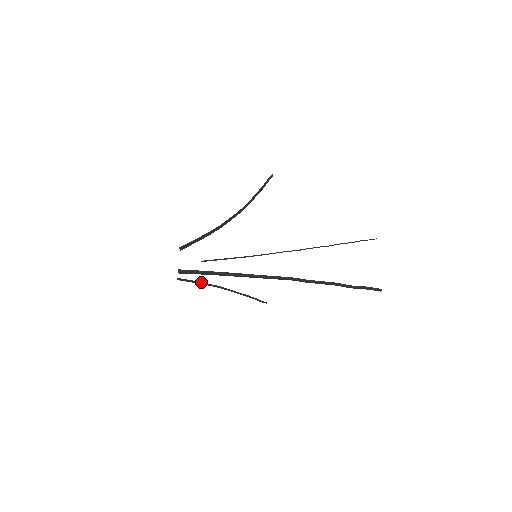
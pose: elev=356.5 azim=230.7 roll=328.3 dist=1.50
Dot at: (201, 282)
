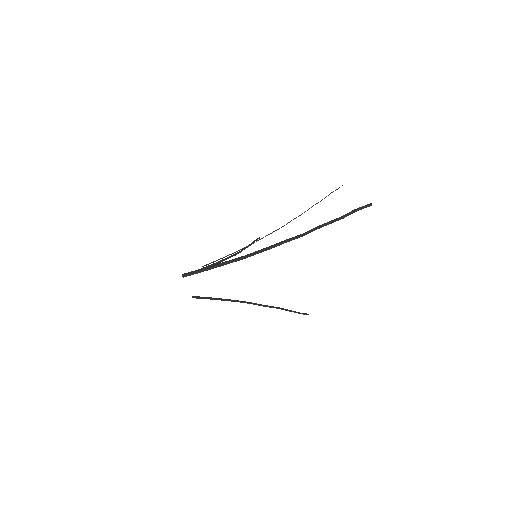
Dot at: (220, 298)
